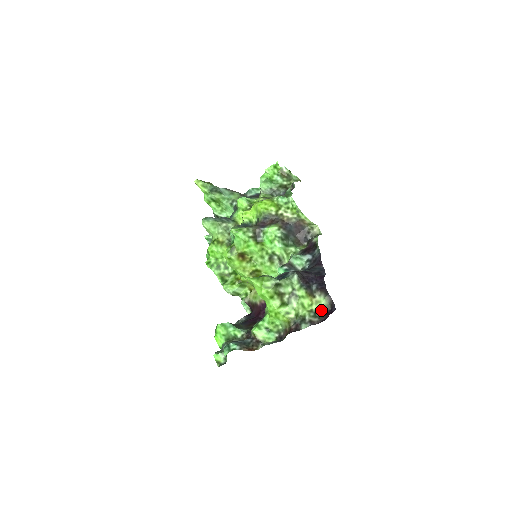
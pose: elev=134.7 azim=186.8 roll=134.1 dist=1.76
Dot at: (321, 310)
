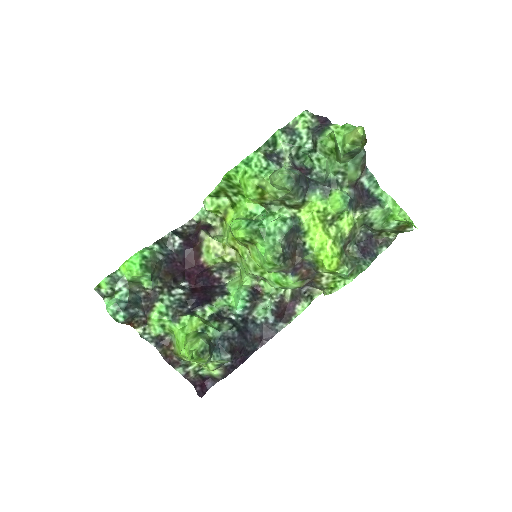
Dot at: (206, 372)
